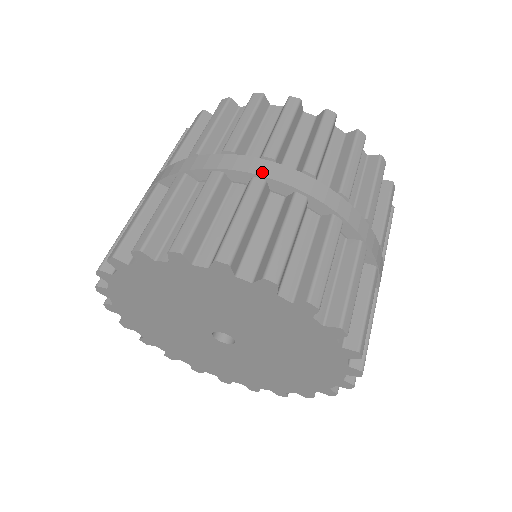
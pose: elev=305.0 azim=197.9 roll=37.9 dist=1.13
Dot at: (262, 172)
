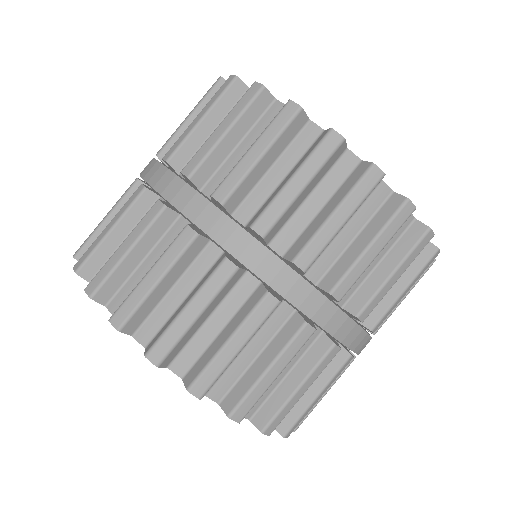
Dot at: (359, 350)
